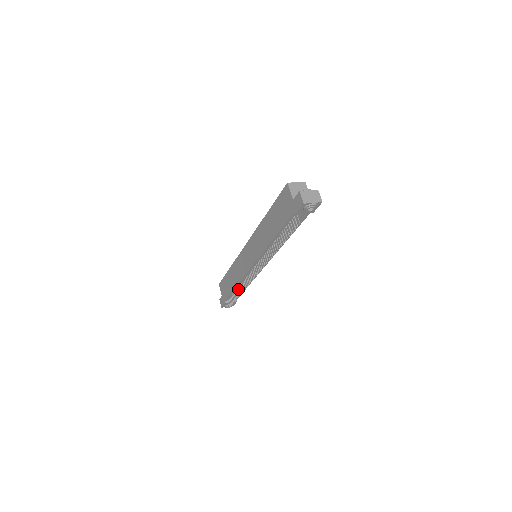
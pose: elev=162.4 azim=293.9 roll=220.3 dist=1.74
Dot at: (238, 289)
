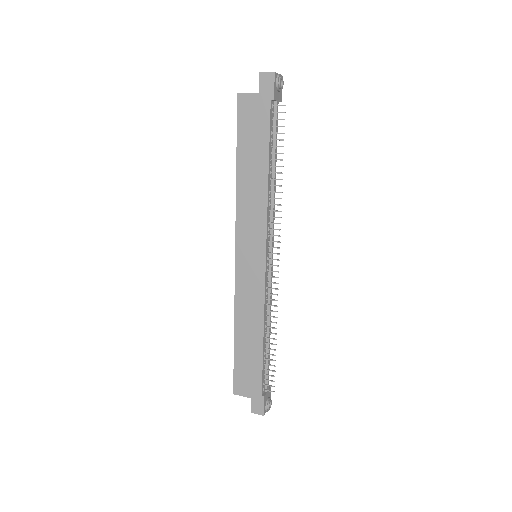
Dot at: (267, 338)
